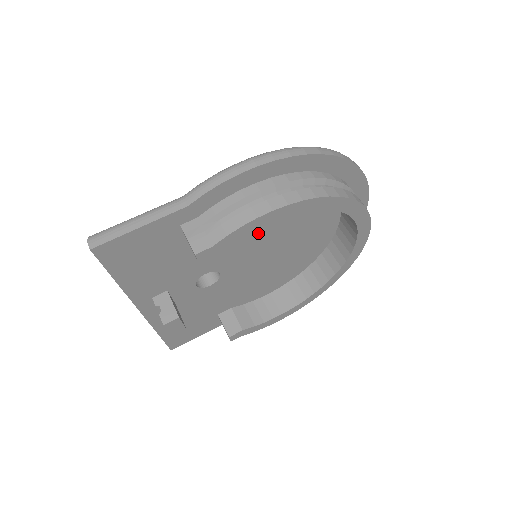
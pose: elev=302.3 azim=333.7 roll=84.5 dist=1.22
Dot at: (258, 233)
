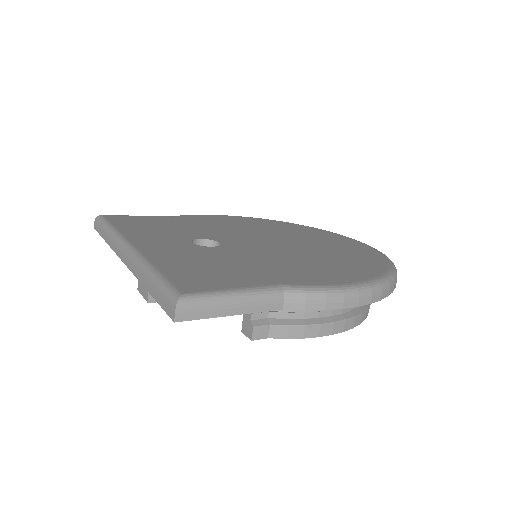
Dot at: occluded
